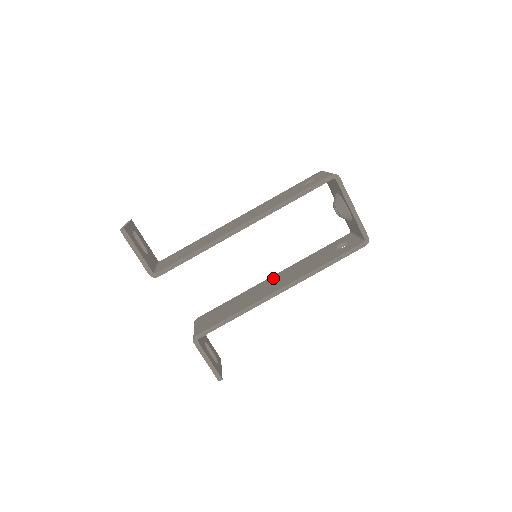
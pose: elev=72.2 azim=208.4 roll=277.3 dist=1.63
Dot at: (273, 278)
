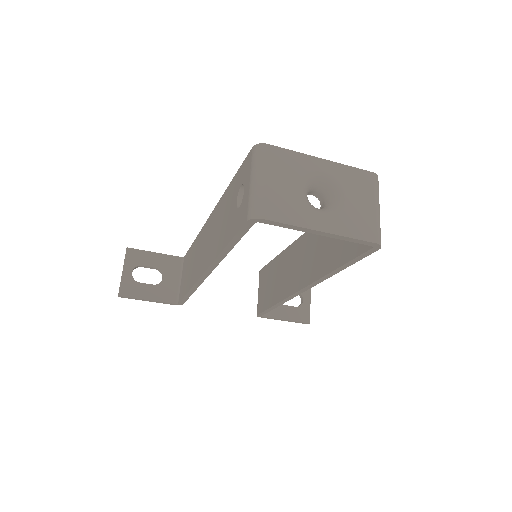
Dot at: (300, 245)
